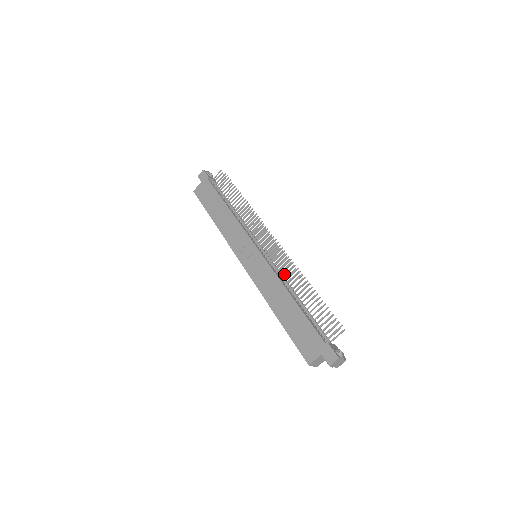
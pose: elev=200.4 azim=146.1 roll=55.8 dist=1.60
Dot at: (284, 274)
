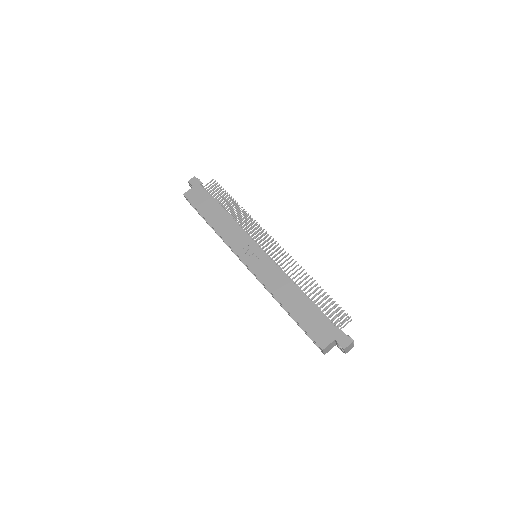
Dot at: (290, 271)
